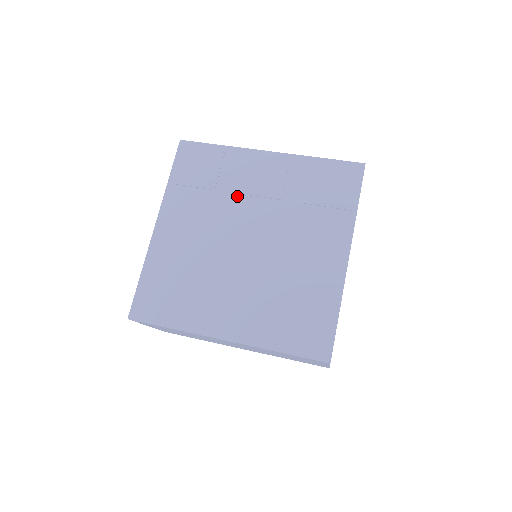
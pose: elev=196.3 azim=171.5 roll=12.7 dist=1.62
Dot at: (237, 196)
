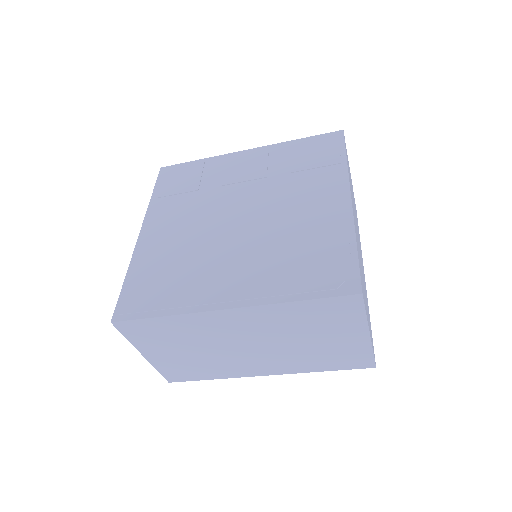
Dot at: (222, 188)
